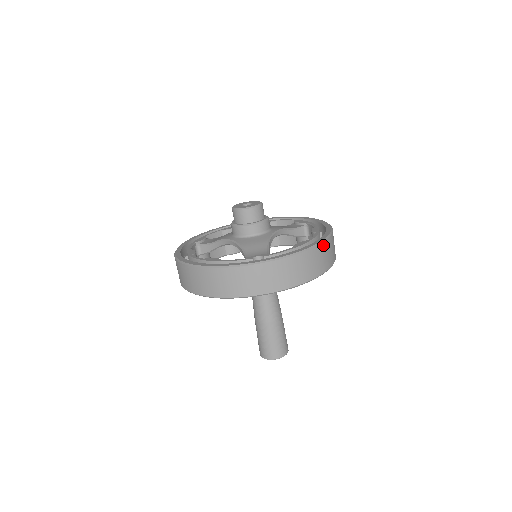
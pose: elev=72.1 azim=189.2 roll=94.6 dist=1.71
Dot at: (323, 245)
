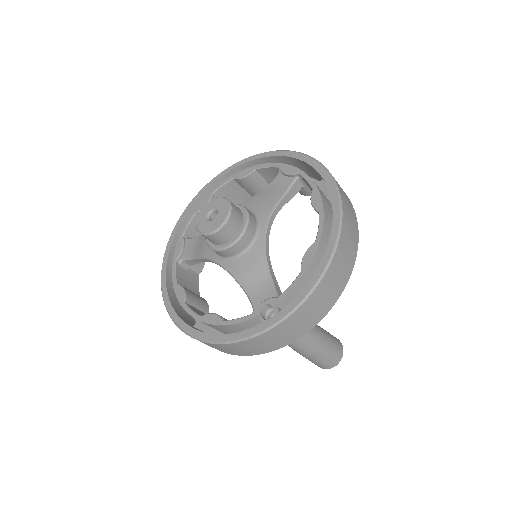
Dot at: (339, 247)
